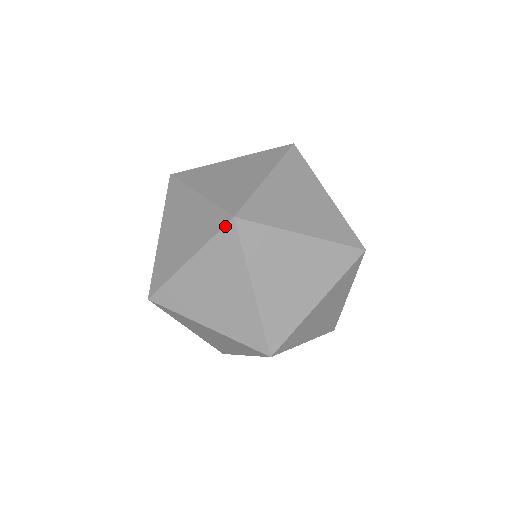
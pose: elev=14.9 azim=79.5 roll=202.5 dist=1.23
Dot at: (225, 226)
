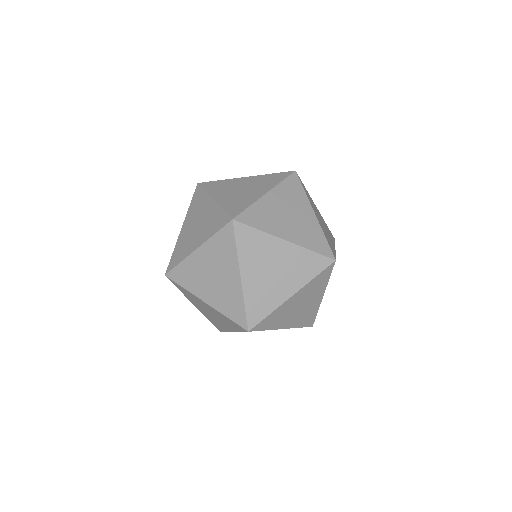
Dot at: (226, 225)
